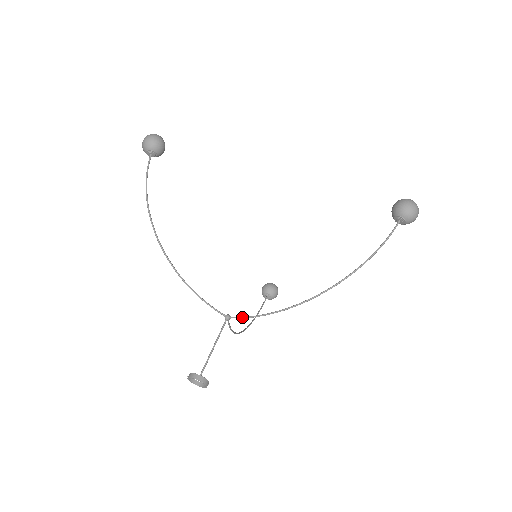
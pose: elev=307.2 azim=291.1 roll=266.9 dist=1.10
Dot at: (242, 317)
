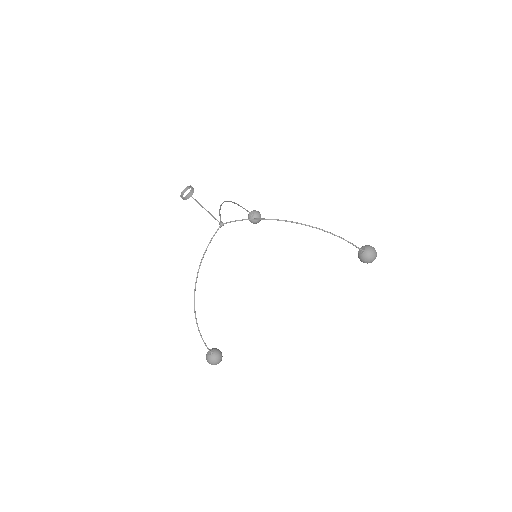
Dot at: (233, 221)
